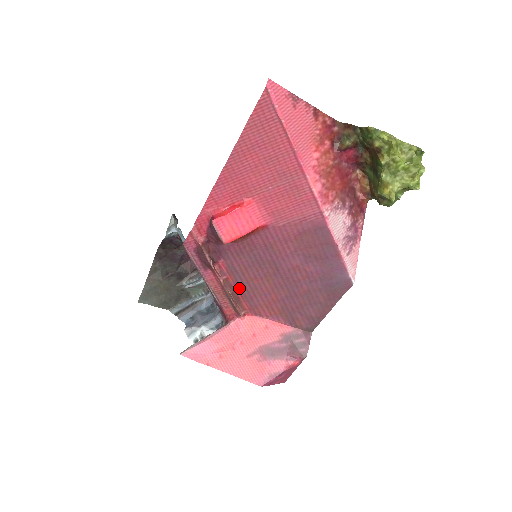
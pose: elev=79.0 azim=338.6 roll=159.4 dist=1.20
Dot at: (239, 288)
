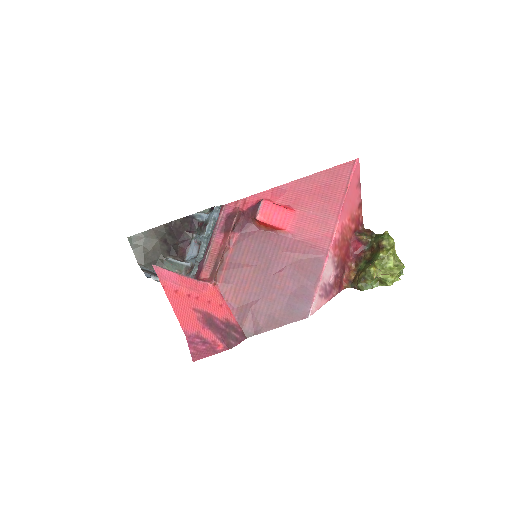
Dot at: (230, 262)
